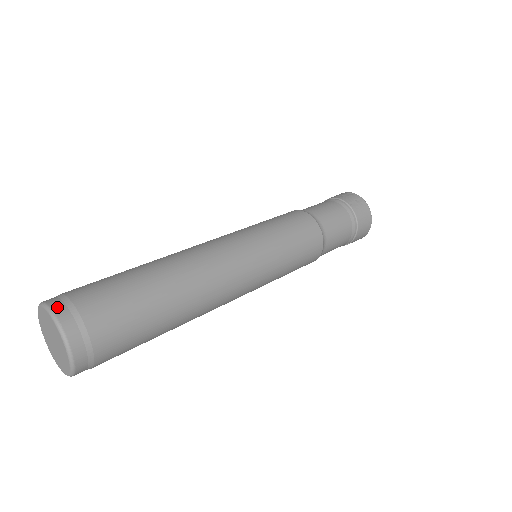
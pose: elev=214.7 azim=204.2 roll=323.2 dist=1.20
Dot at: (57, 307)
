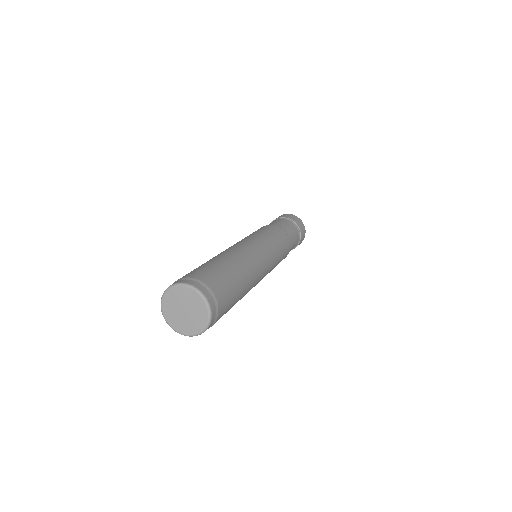
Dot at: occluded
